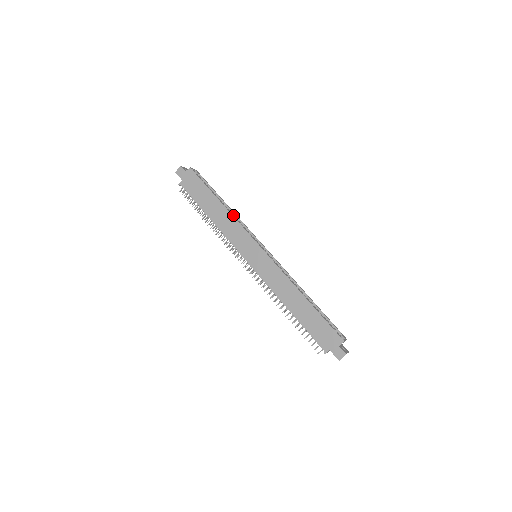
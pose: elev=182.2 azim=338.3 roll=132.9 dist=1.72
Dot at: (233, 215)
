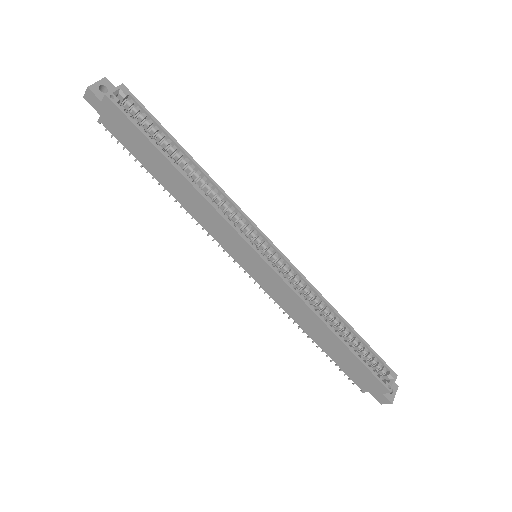
Dot at: (208, 186)
